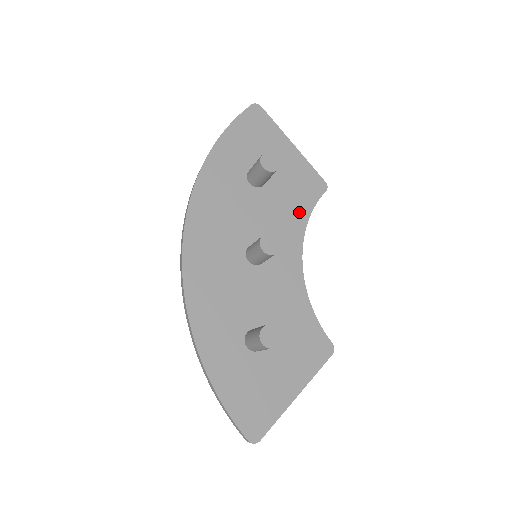
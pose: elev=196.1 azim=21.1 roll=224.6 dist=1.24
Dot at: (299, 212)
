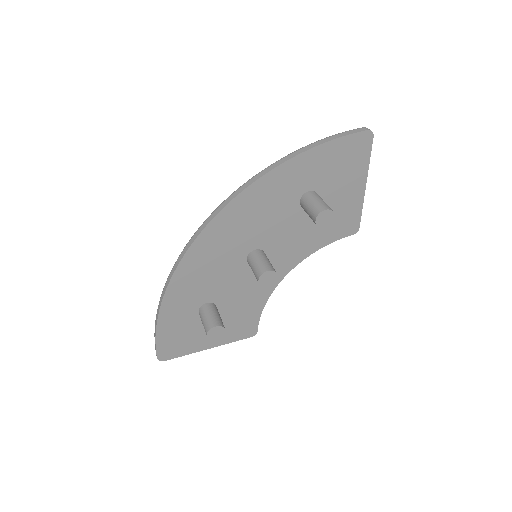
Dot at: (317, 241)
